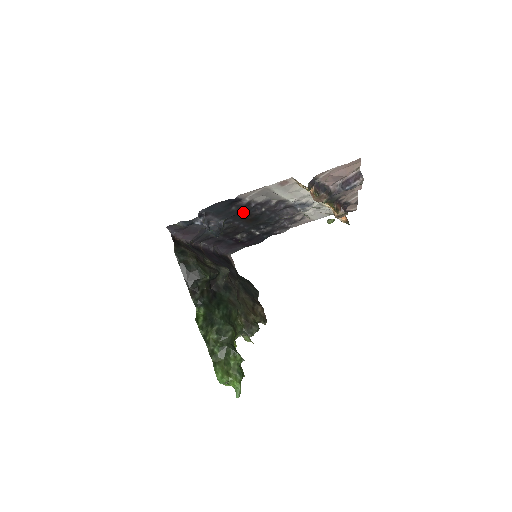
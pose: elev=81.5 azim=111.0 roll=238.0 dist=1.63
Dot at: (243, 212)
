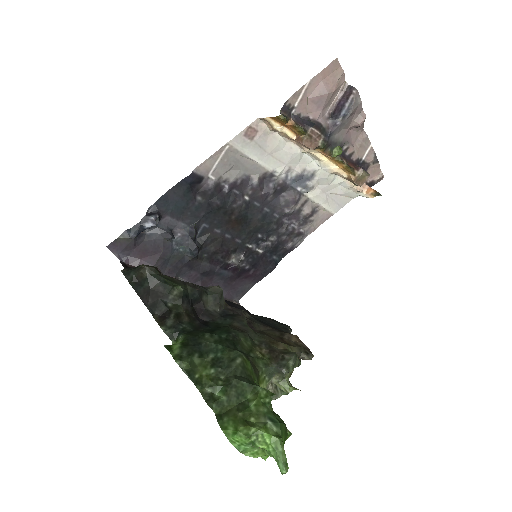
Dot at: (217, 206)
